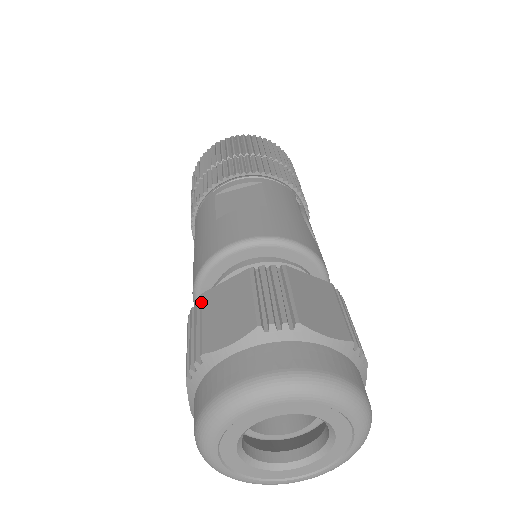
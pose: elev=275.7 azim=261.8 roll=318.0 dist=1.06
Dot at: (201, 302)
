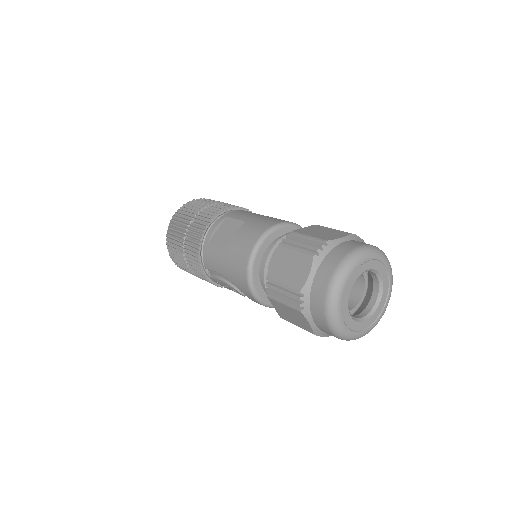
Dot at: (271, 280)
